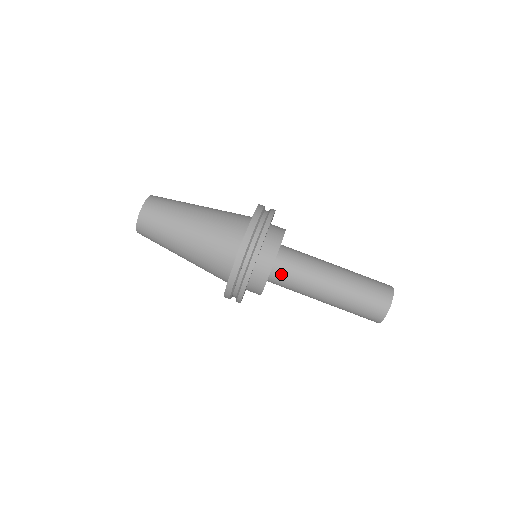
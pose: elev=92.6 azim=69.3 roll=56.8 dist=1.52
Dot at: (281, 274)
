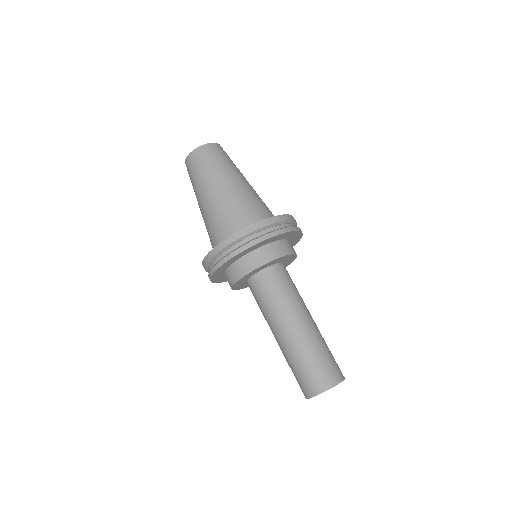
Dot at: (265, 281)
